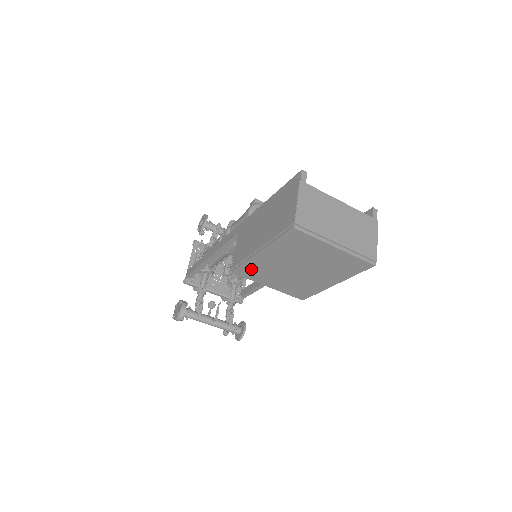
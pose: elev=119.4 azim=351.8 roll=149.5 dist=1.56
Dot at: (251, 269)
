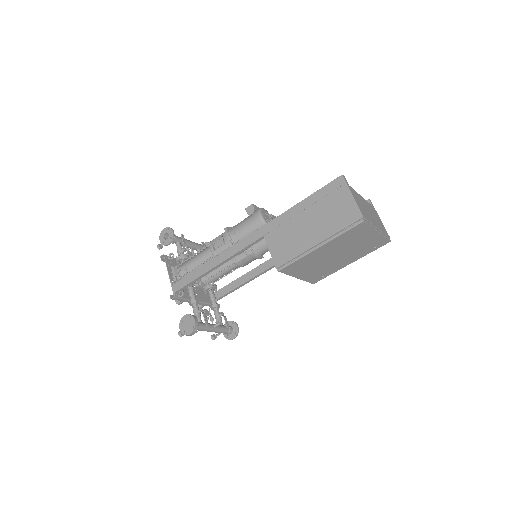
Dot at: (298, 264)
